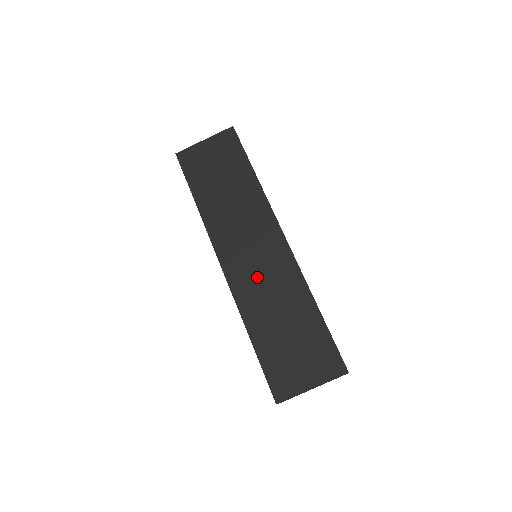
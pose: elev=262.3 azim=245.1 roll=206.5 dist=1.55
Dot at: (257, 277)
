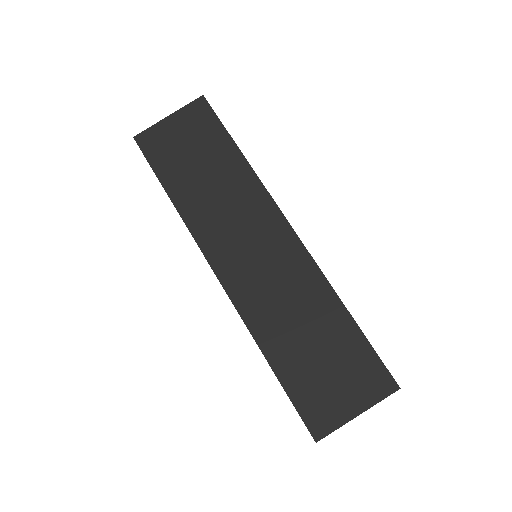
Dot at: (265, 283)
